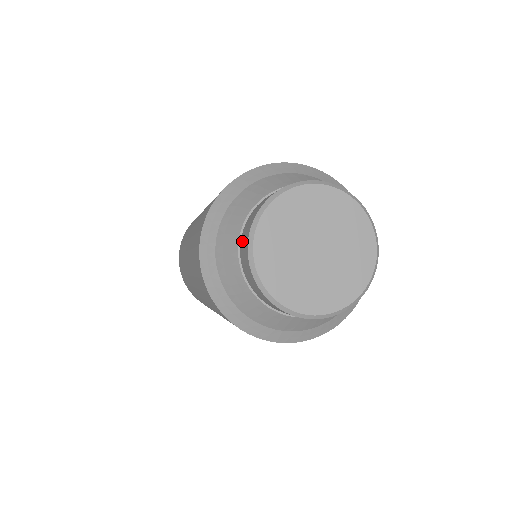
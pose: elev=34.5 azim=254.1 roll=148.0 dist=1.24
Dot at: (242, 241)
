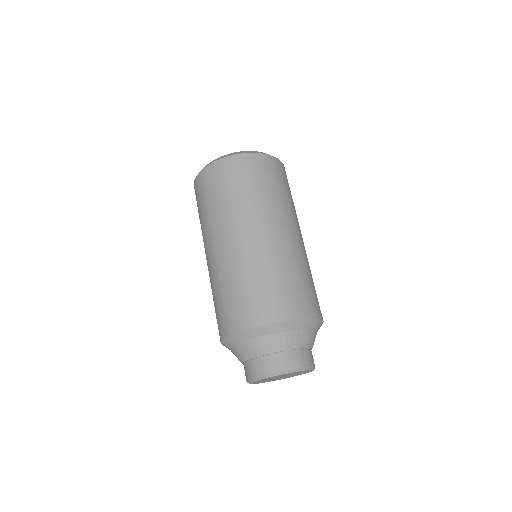
Dot at: (256, 363)
